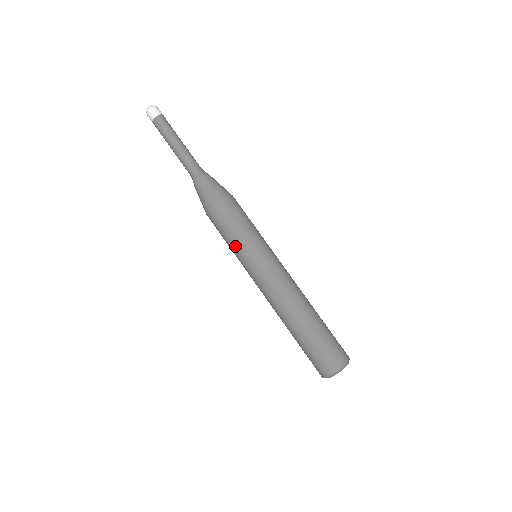
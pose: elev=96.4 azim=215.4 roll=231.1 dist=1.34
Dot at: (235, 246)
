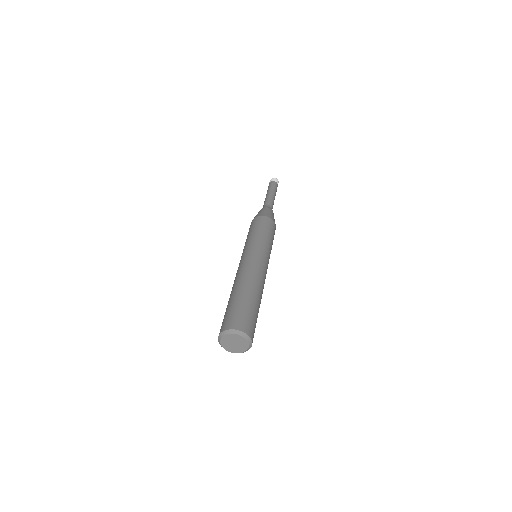
Dot at: (247, 240)
